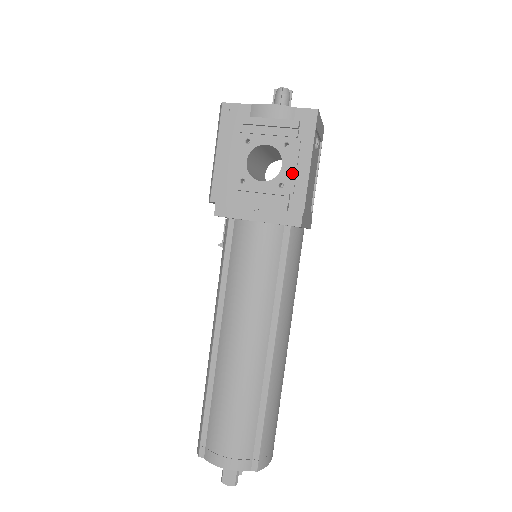
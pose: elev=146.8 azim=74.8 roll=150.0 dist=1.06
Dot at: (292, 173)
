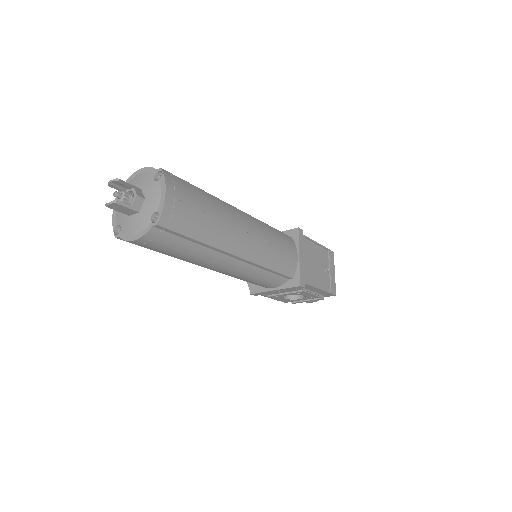
Dot at: occluded
